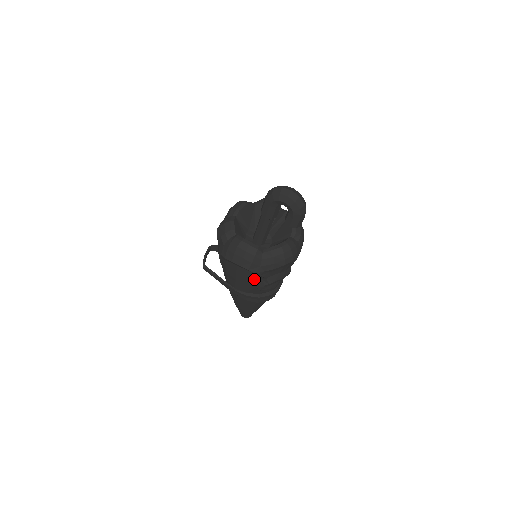
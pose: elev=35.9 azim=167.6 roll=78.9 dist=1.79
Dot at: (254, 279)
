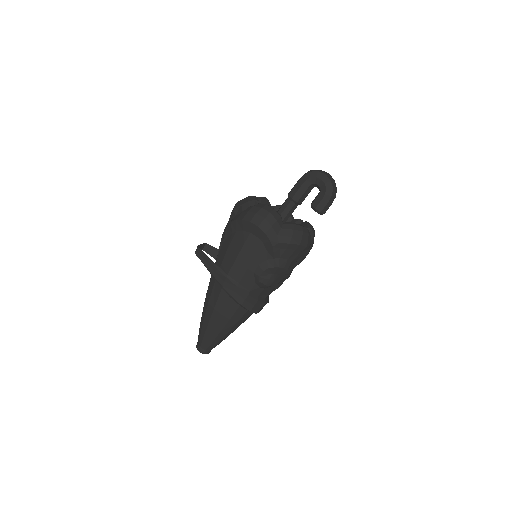
Dot at: (260, 257)
